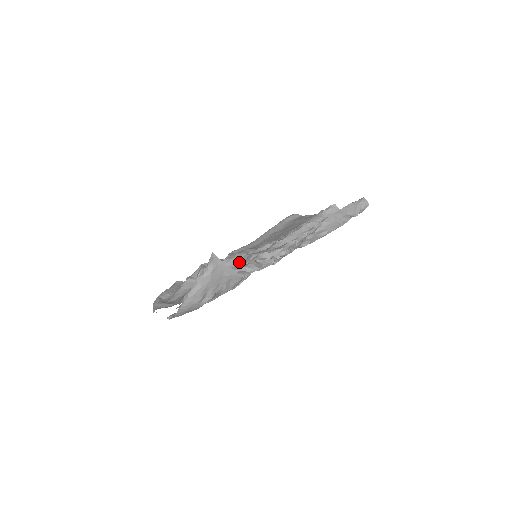
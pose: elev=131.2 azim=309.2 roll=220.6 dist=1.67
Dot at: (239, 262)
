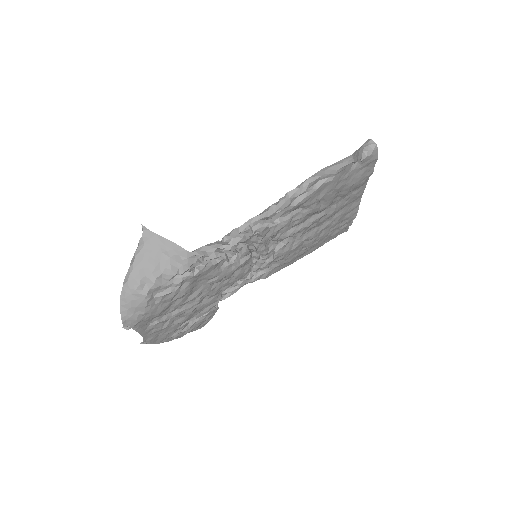
Dot at: occluded
